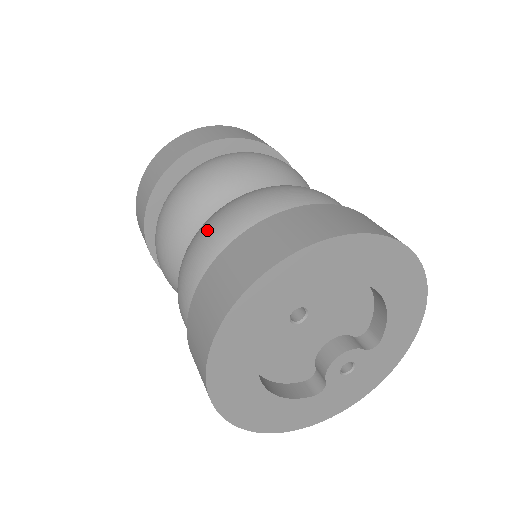
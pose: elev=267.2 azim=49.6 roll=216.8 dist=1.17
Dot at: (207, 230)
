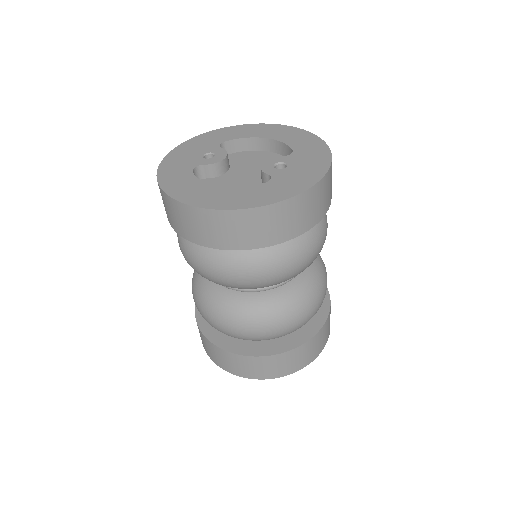
Dot at: occluded
